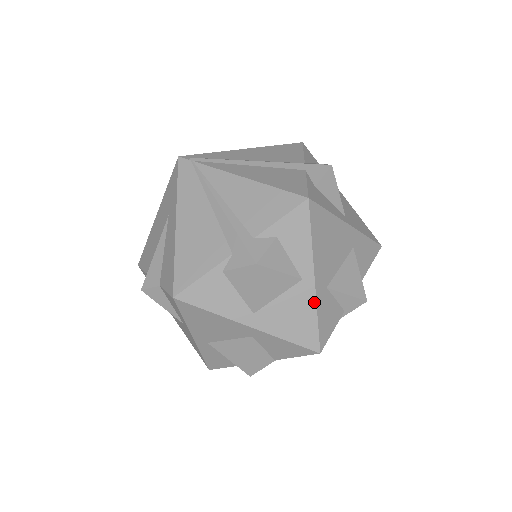
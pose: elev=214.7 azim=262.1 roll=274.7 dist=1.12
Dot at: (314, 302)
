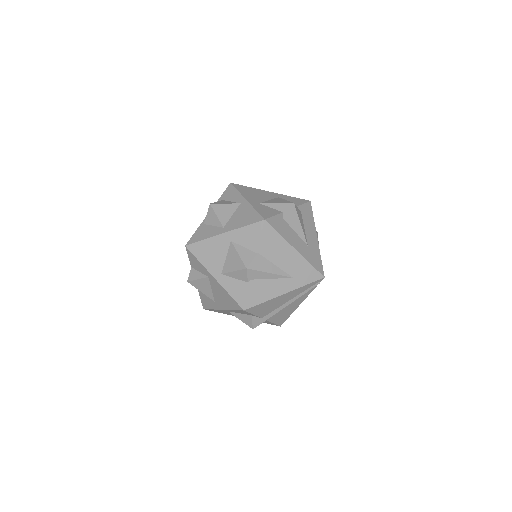
Dot at: (250, 206)
